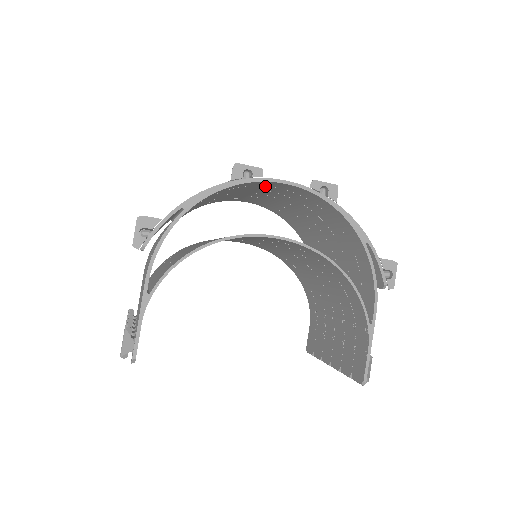
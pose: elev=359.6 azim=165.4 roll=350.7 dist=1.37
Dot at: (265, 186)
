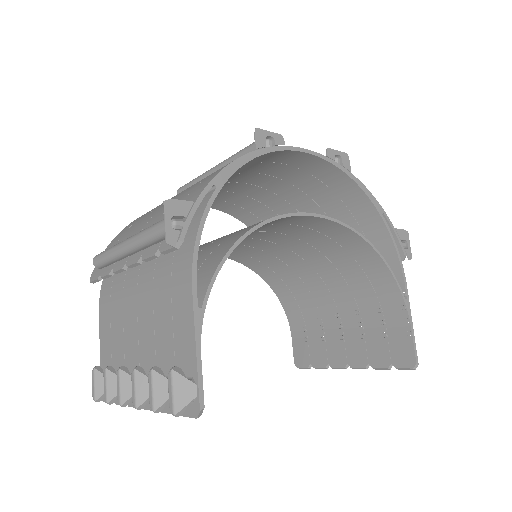
Dot at: (272, 163)
